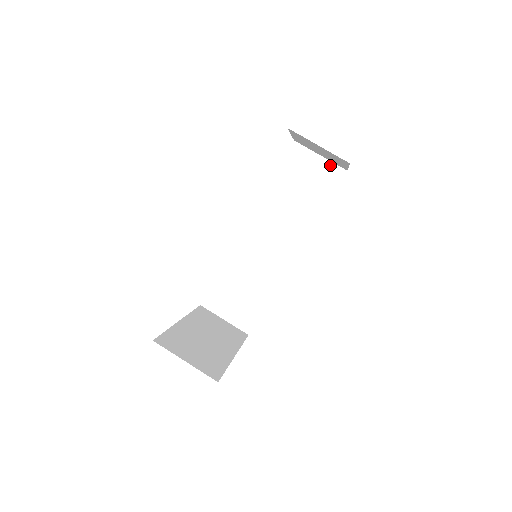
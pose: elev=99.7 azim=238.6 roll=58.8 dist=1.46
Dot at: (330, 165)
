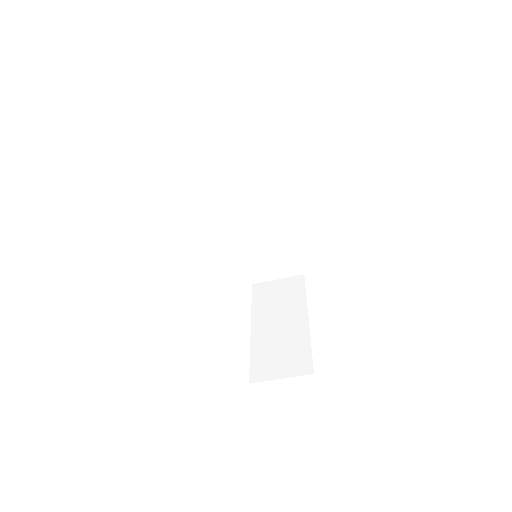
Dot at: (237, 119)
